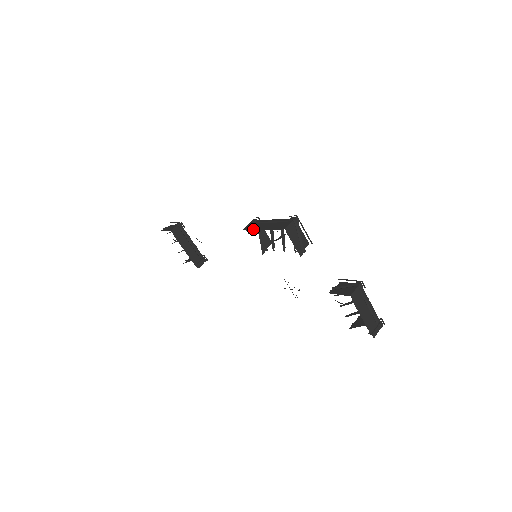
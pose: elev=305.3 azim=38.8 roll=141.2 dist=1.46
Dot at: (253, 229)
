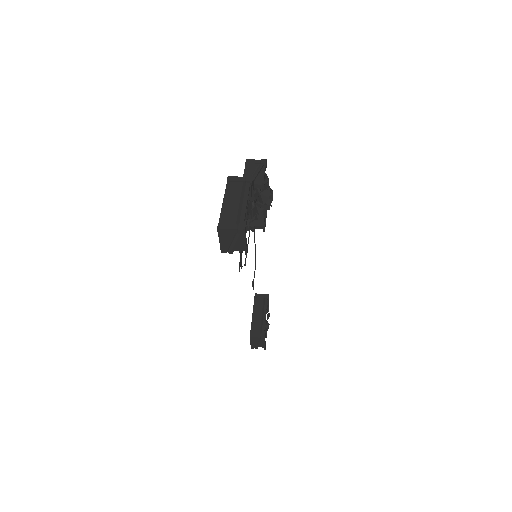
Dot at: occluded
